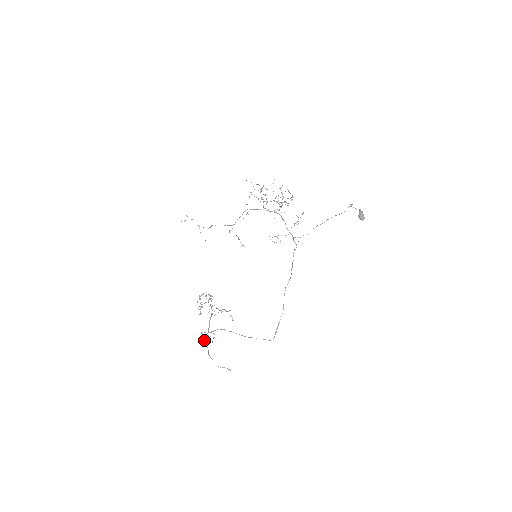
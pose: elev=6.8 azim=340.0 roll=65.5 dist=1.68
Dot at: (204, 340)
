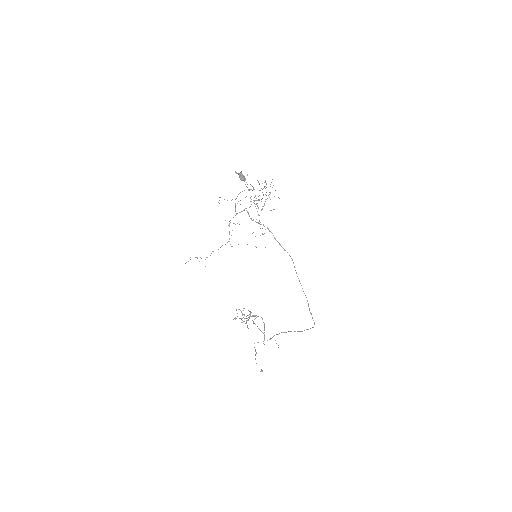
Dot at: (255, 350)
